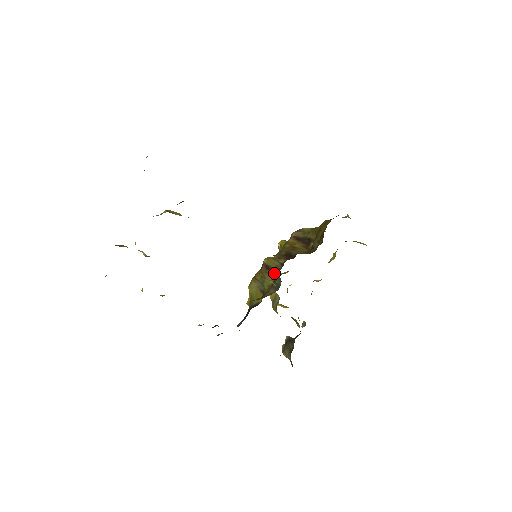
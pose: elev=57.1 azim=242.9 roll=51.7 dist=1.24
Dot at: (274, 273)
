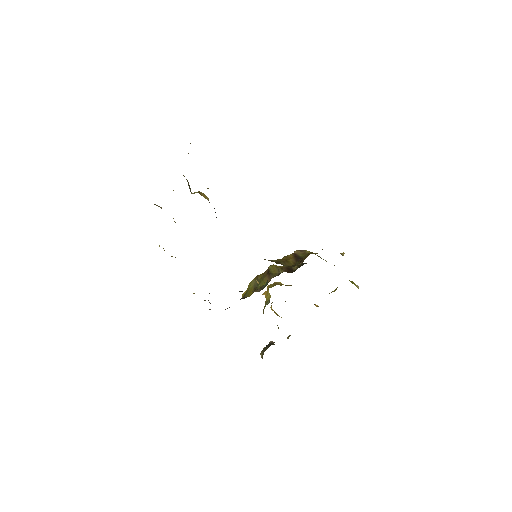
Dot at: (270, 278)
